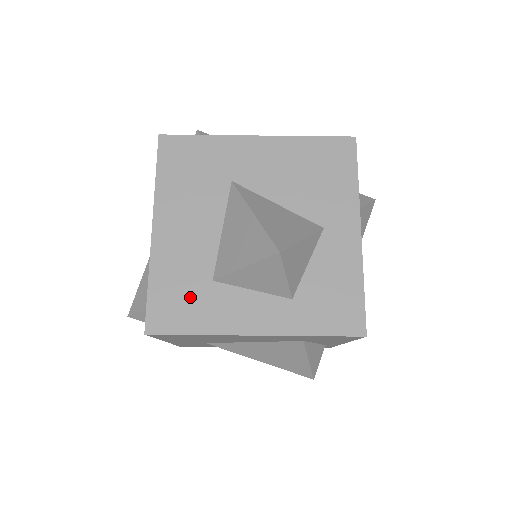
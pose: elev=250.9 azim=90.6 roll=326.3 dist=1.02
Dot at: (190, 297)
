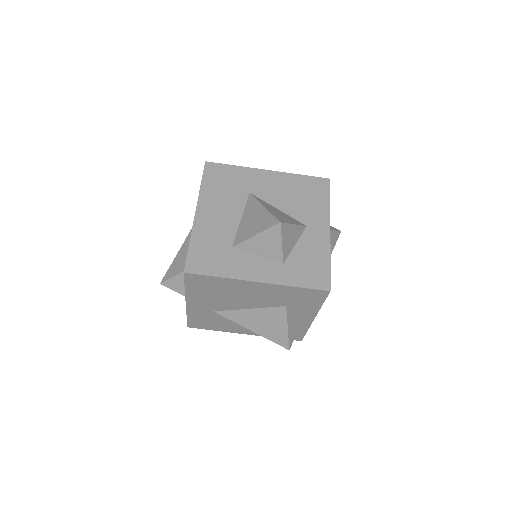
Dot at: (216, 254)
